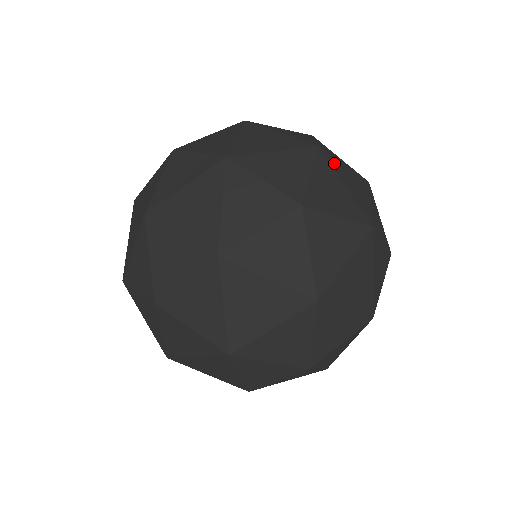
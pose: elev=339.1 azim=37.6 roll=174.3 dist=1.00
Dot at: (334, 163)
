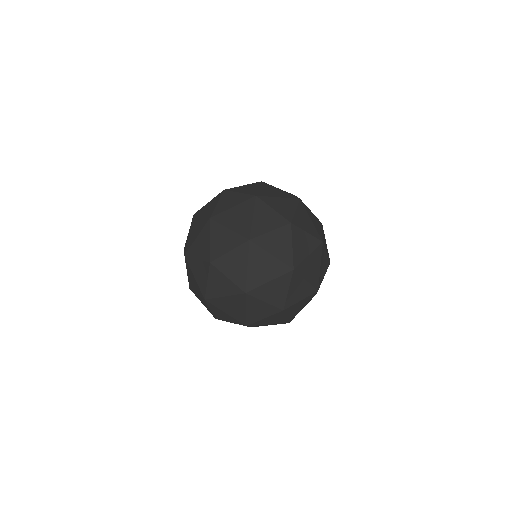
Dot at: (255, 252)
